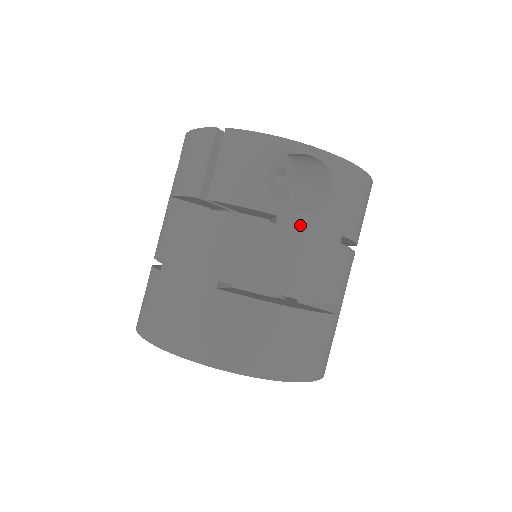
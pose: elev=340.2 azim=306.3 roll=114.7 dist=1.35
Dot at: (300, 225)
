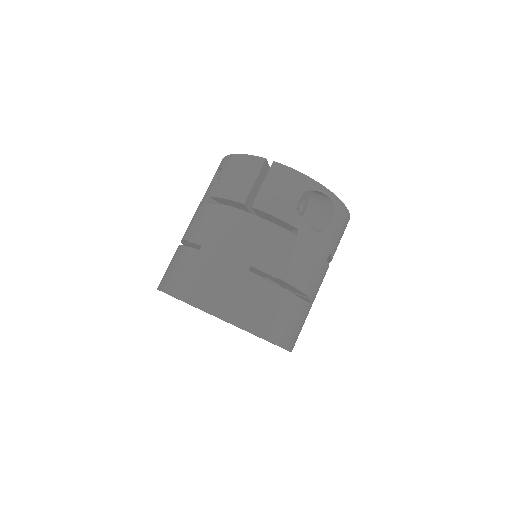
Dot at: (311, 240)
